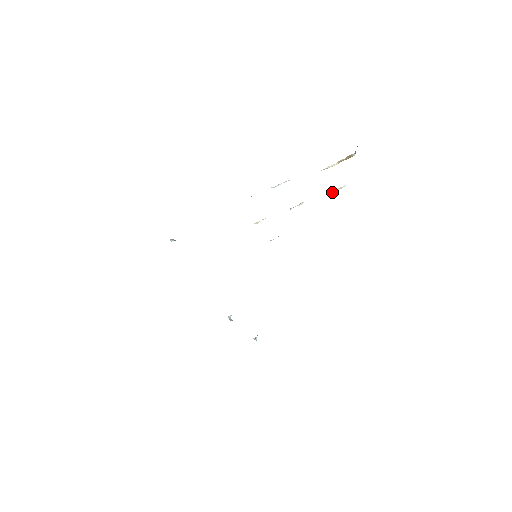
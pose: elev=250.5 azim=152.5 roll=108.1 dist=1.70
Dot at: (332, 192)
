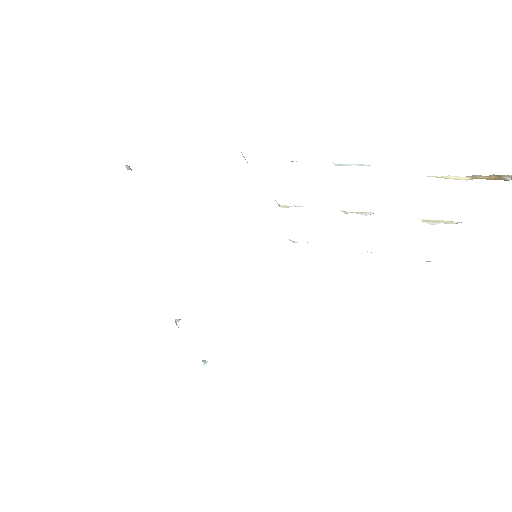
Dot at: (429, 221)
